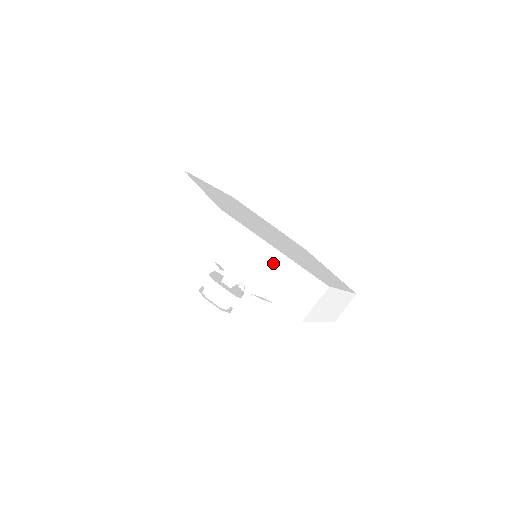
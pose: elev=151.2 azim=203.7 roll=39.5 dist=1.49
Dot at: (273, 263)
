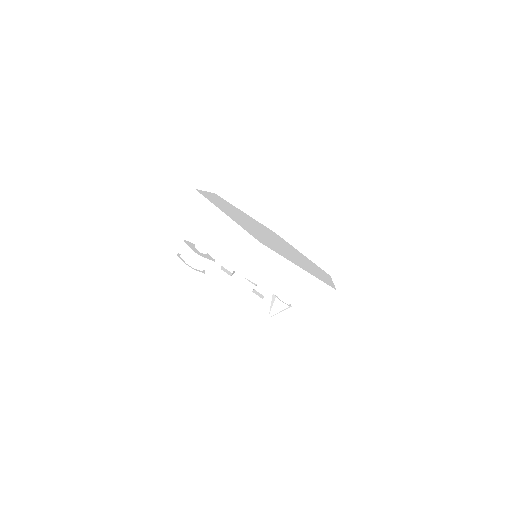
Dot at: (223, 226)
